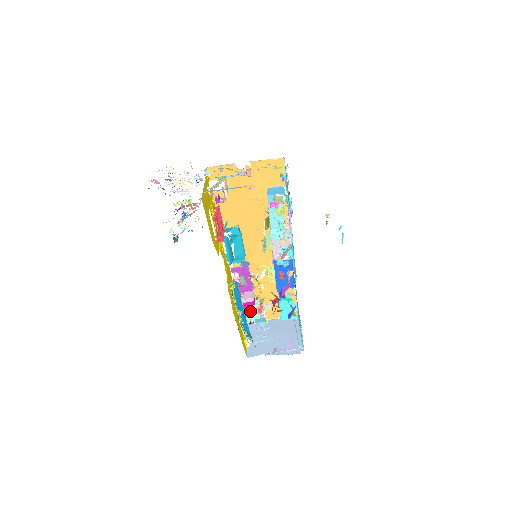
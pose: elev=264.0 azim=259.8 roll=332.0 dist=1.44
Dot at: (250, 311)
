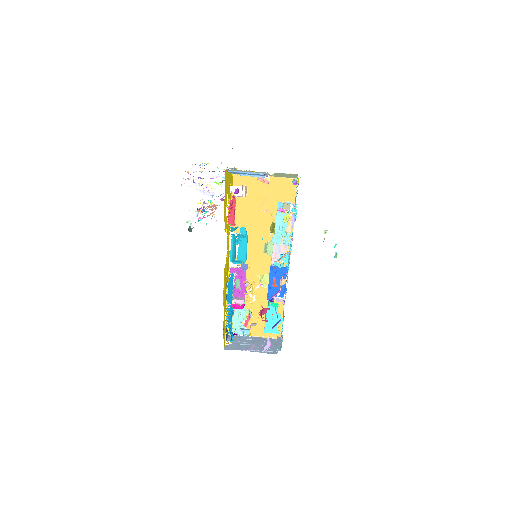
Dot at: (237, 320)
